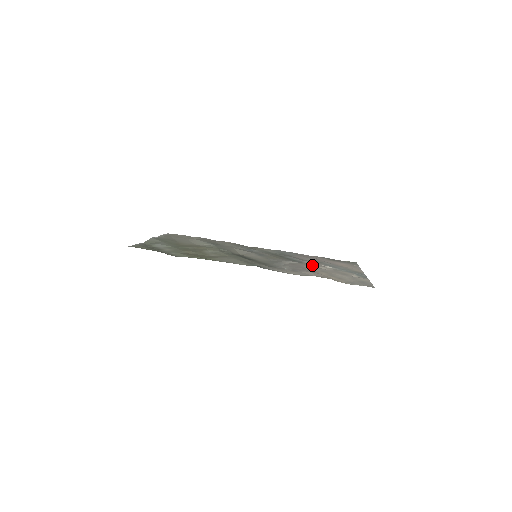
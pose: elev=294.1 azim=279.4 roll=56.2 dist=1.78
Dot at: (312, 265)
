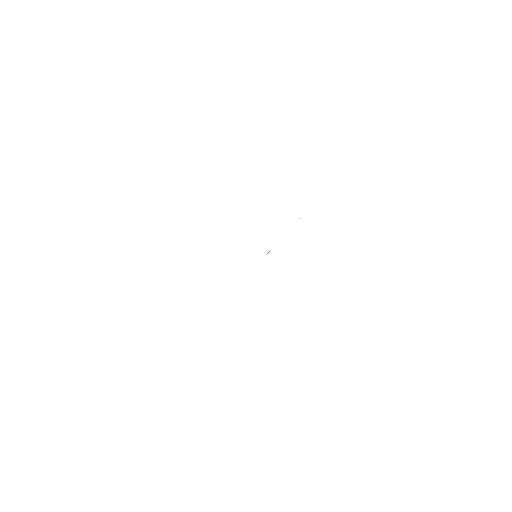
Dot at: occluded
